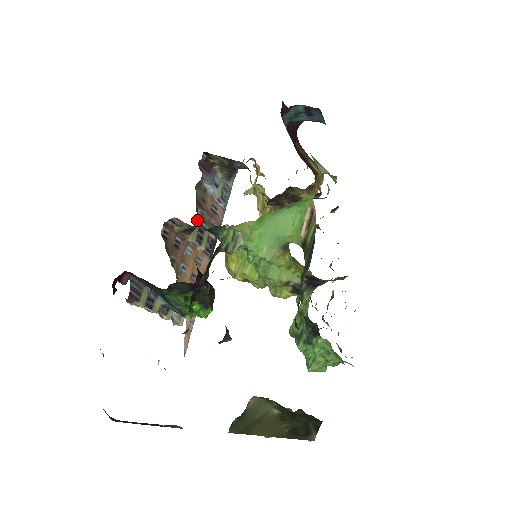
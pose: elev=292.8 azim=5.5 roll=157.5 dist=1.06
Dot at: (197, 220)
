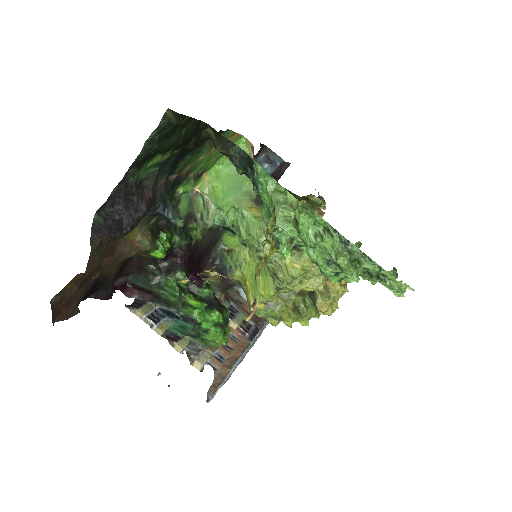
Dot at: (226, 301)
